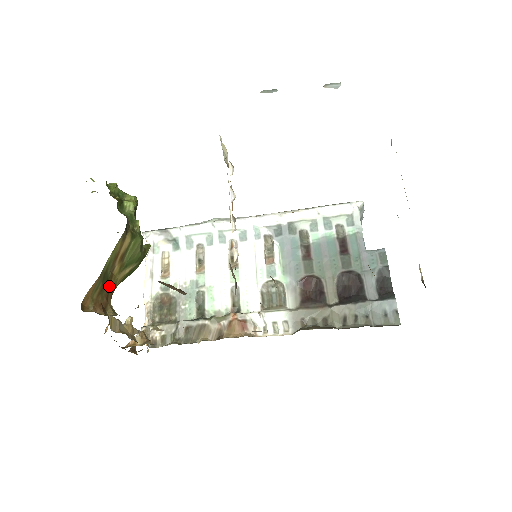
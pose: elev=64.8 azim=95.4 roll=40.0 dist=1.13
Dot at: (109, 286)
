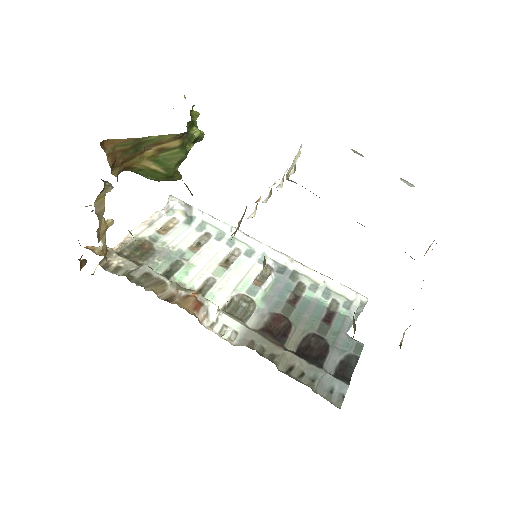
Dot at: (133, 157)
